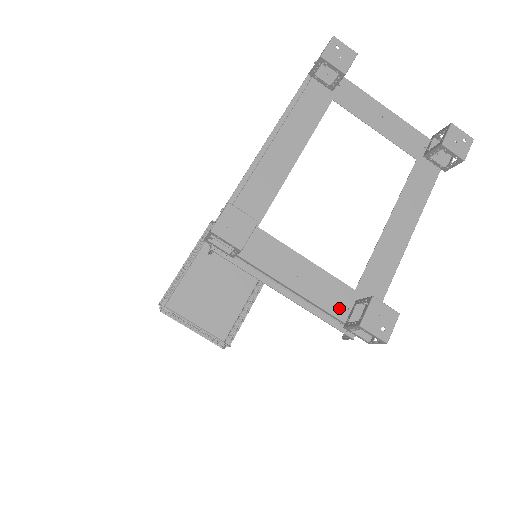
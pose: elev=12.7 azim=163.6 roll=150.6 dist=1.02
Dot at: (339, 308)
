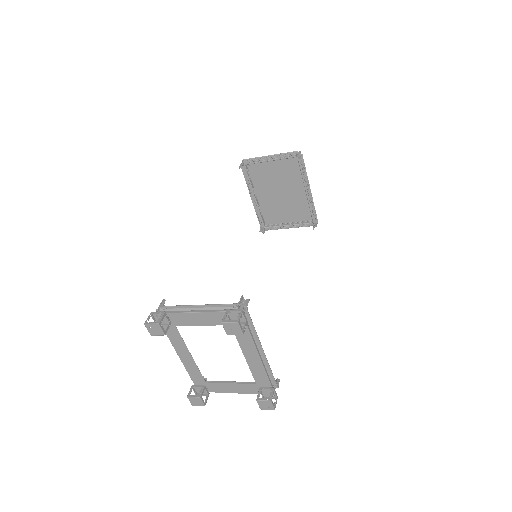
Dot at: (256, 392)
